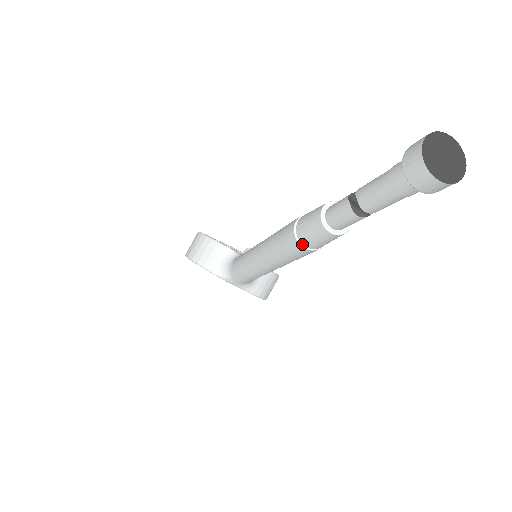
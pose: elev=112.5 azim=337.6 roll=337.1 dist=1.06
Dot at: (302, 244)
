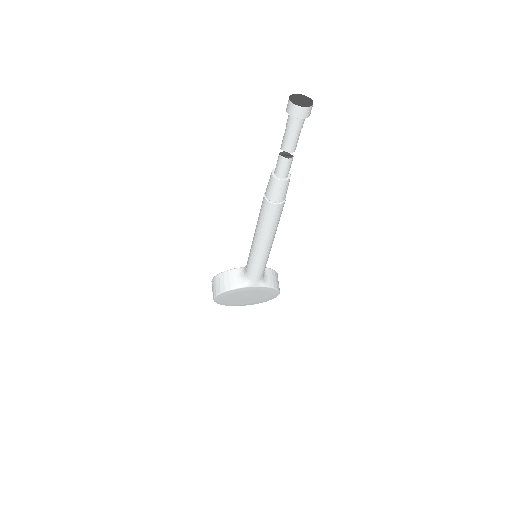
Dot at: (275, 203)
